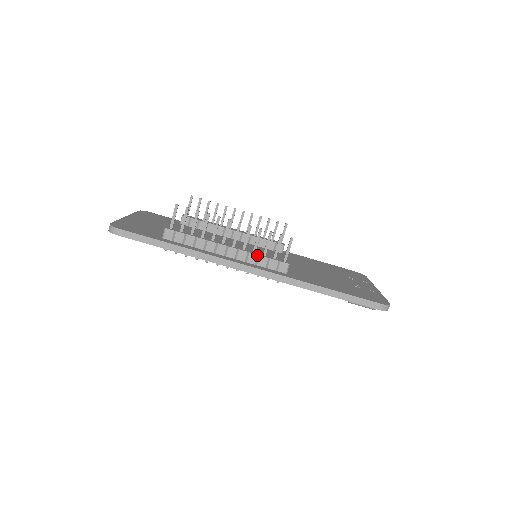
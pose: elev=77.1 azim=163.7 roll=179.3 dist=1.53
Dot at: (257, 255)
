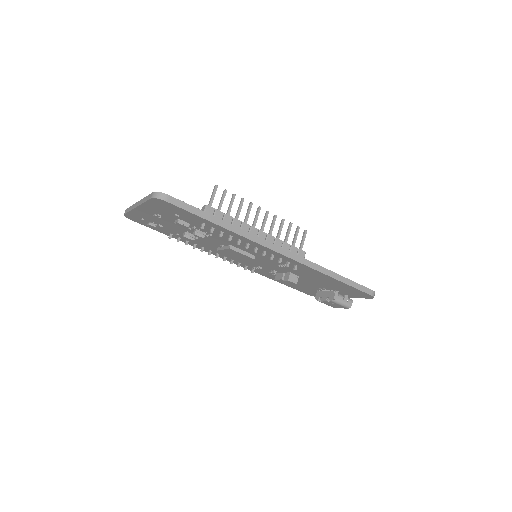
Dot at: (282, 241)
